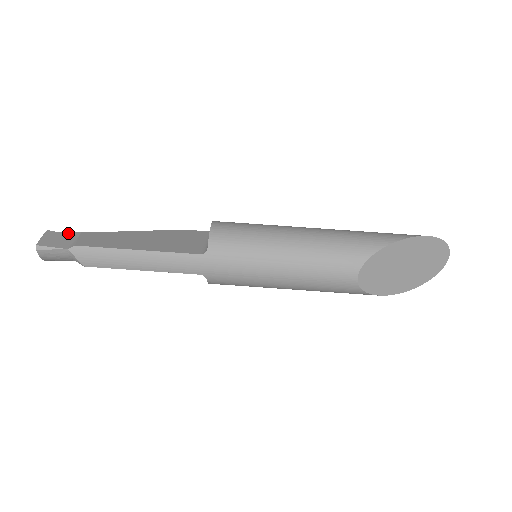
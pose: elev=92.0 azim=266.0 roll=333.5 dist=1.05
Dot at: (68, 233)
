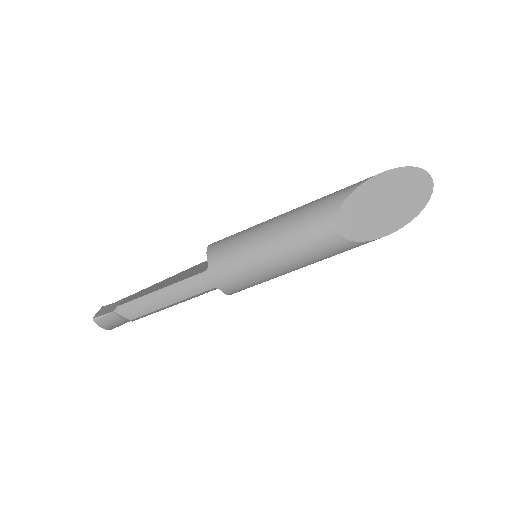
Dot at: (116, 302)
